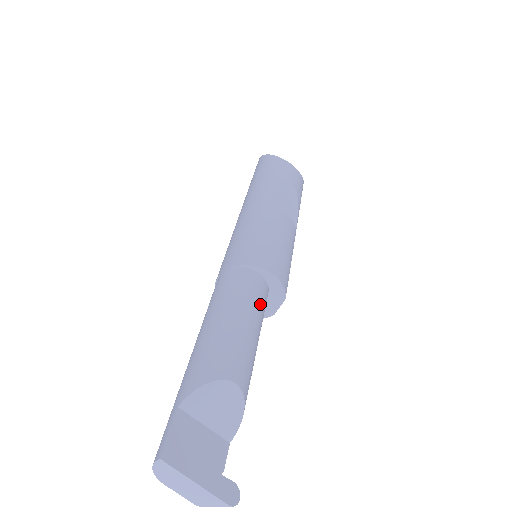
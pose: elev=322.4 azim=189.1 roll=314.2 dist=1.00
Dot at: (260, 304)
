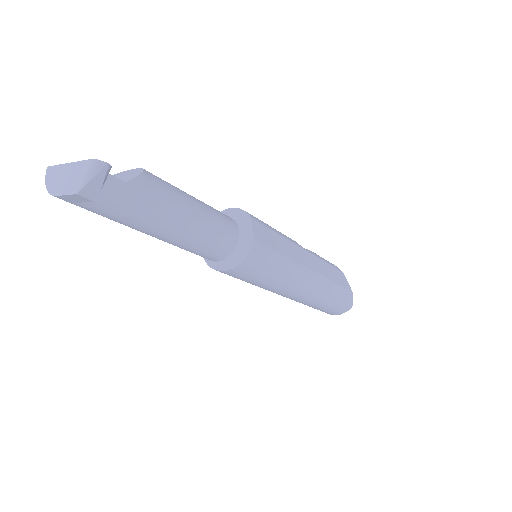
Dot at: (210, 206)
